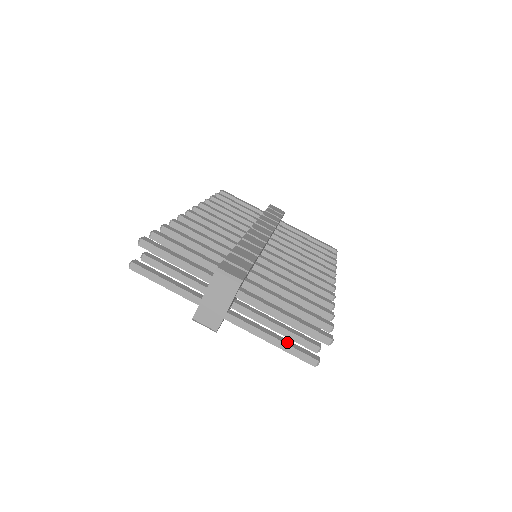
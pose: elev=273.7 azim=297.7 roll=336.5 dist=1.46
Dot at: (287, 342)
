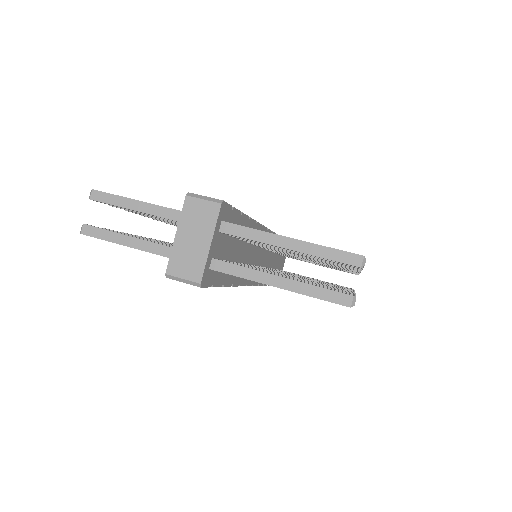
Dot at: (302, 282)
